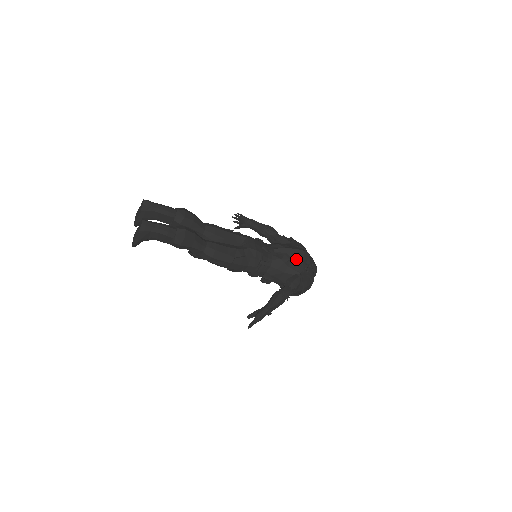
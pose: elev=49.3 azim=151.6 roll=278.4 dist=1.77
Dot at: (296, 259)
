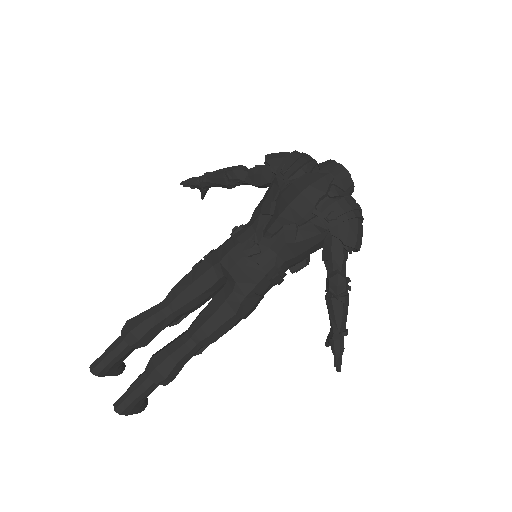
Dot at: (303, 219)
